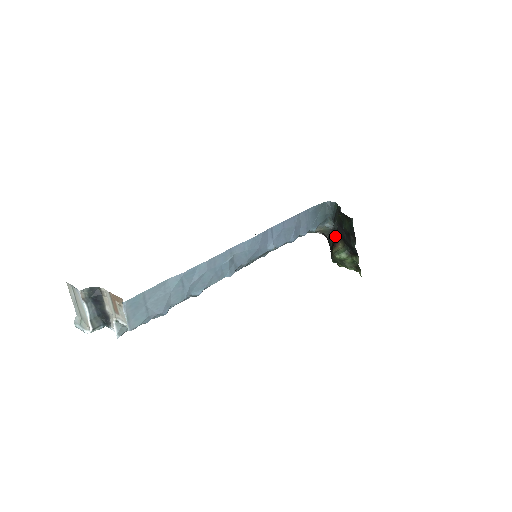
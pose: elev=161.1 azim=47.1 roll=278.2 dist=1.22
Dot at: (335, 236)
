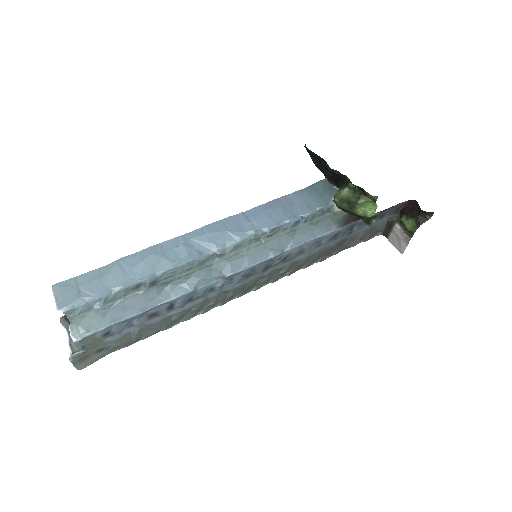
Dot at: occluded
